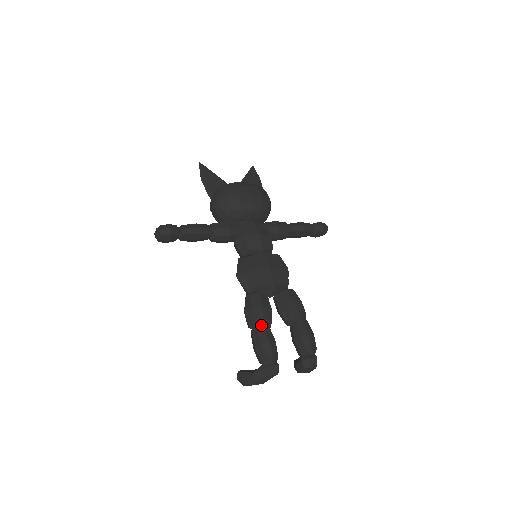
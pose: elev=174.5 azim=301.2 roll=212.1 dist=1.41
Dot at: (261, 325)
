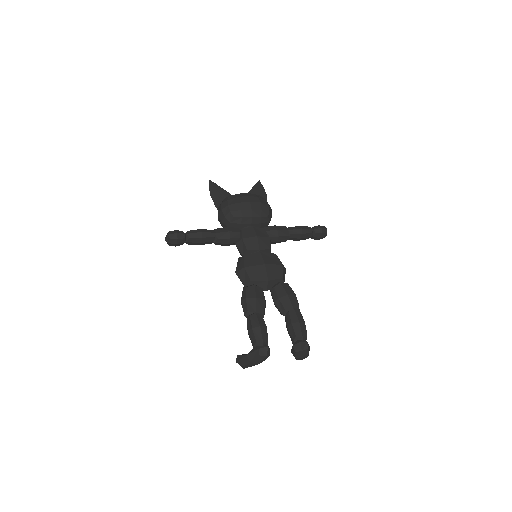
Dot at: (254, 313)
